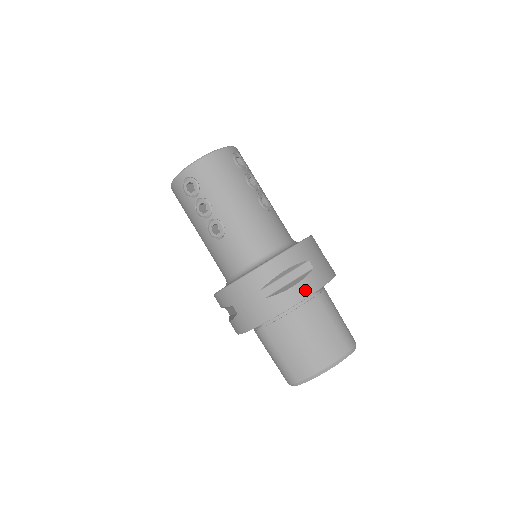
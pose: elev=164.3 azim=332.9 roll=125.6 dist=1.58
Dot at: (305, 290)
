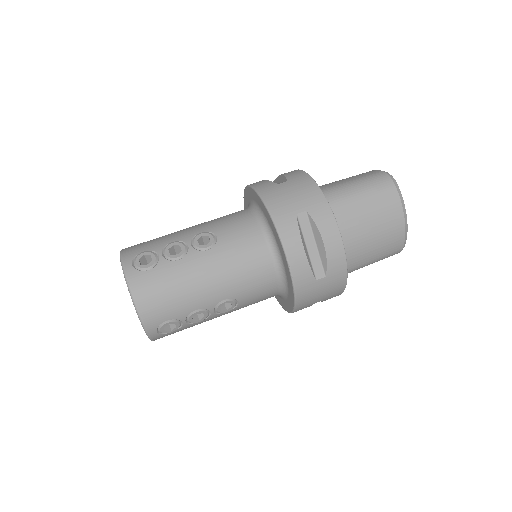
Dot at: (331, 231)
